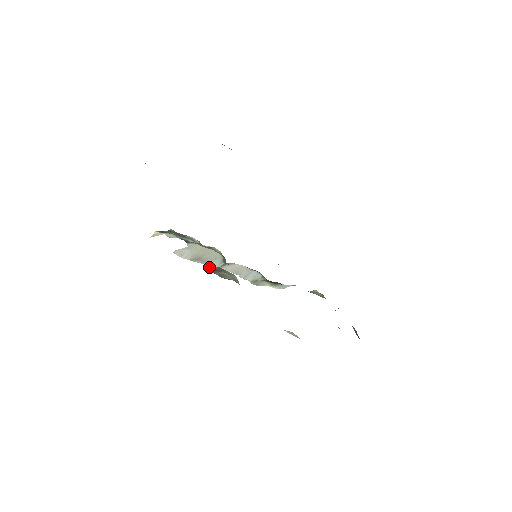
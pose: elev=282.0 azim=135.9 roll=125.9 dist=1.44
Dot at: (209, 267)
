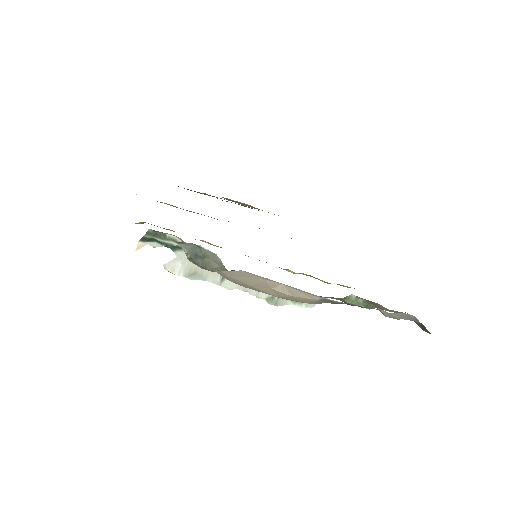
Dot at: (184, 249)
